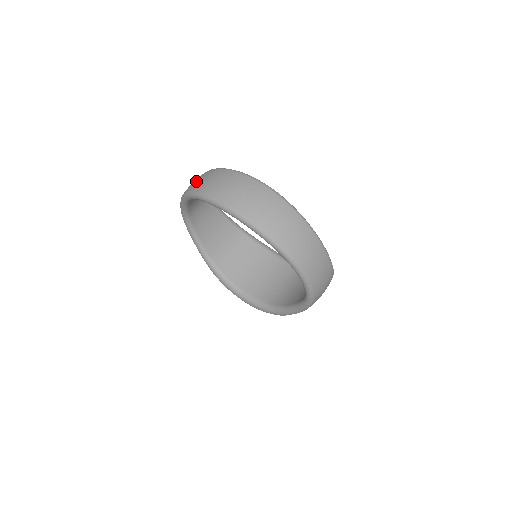
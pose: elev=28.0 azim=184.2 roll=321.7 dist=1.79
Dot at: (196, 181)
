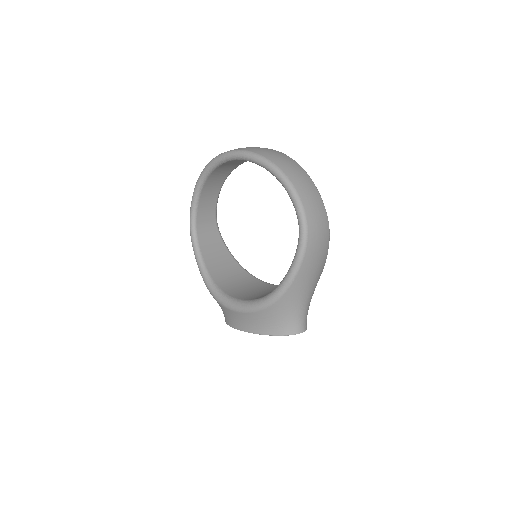
Dot at: occluded
